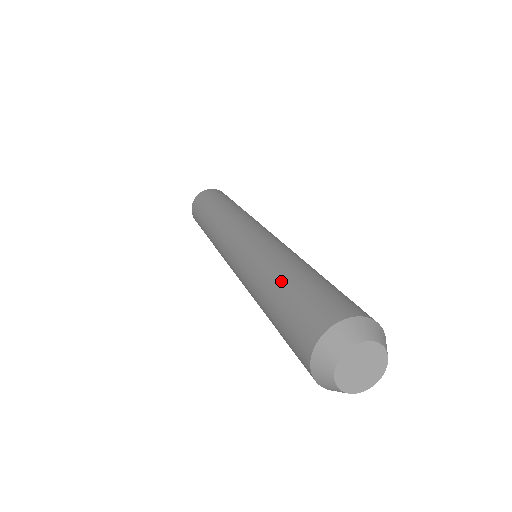
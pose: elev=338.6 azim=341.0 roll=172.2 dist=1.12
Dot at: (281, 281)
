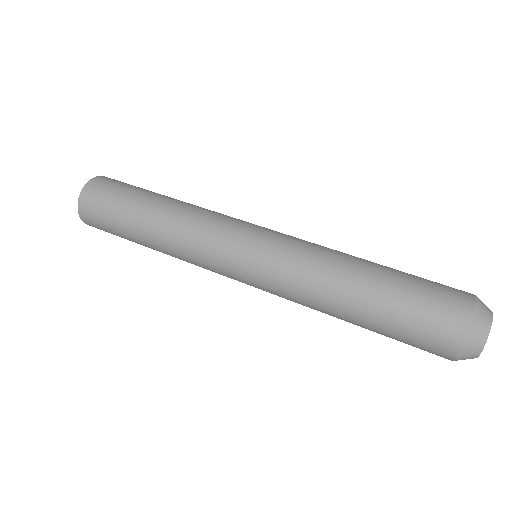
Dot at: (365, 305)
